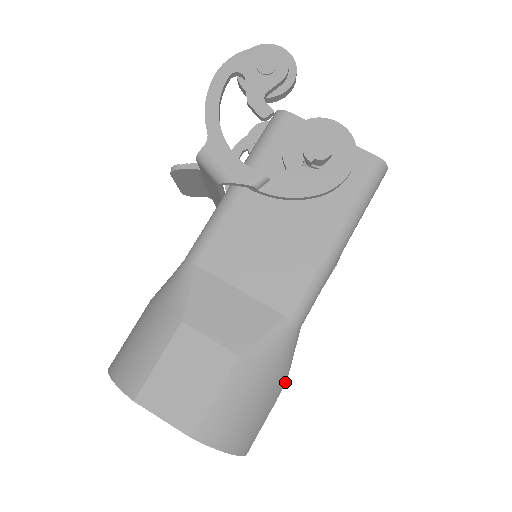
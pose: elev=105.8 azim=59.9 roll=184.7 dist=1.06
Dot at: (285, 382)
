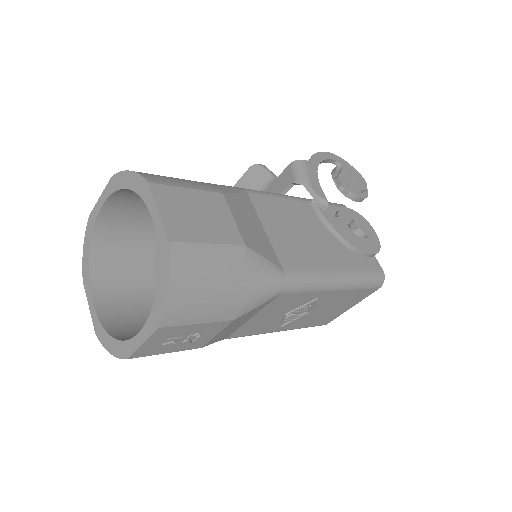
Dot at: (233, 318)
